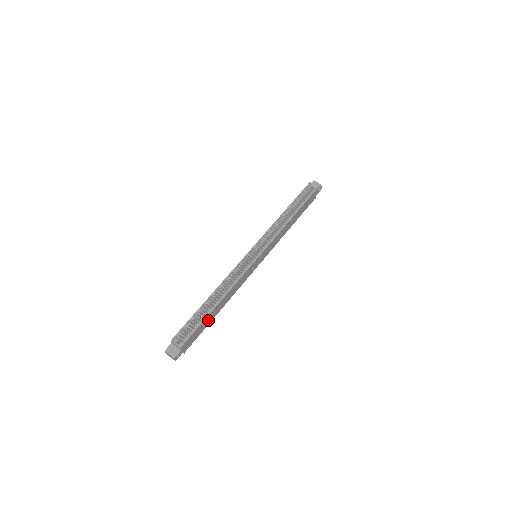
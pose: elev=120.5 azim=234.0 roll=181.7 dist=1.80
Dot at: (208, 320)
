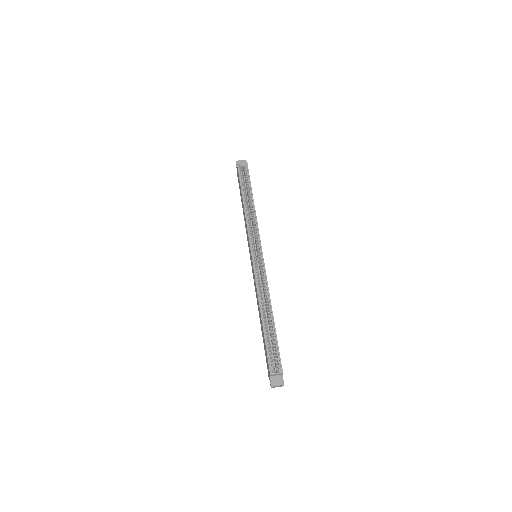
Dot at: occluded
